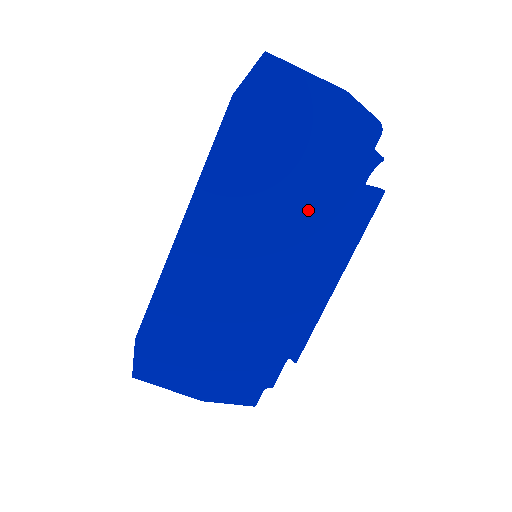
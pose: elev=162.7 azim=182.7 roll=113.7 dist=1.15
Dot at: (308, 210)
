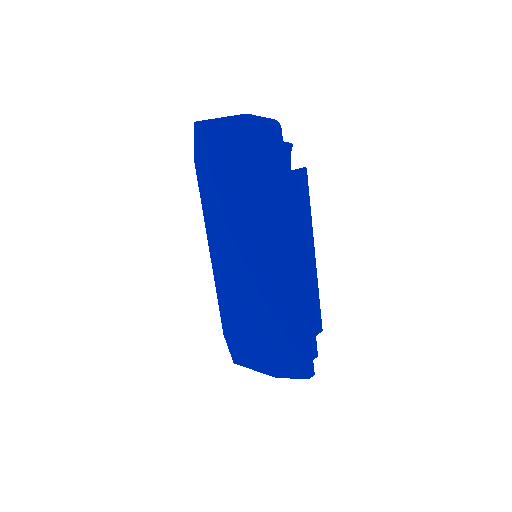
Dot at: (262, 209)
